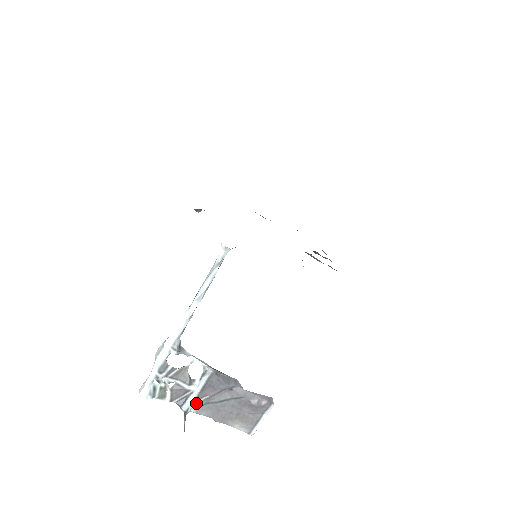
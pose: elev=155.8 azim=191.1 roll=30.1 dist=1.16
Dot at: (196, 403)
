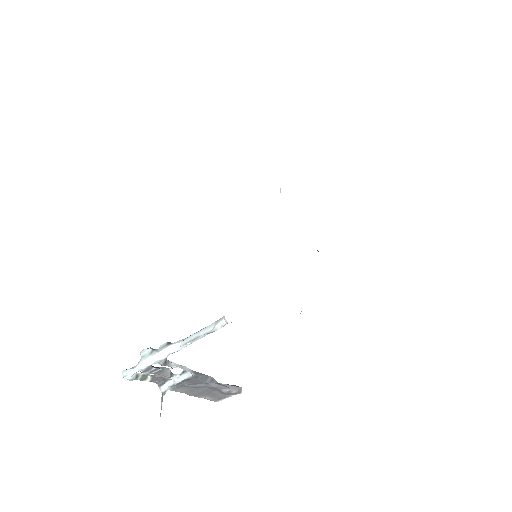
Dot at: (173, 387)
